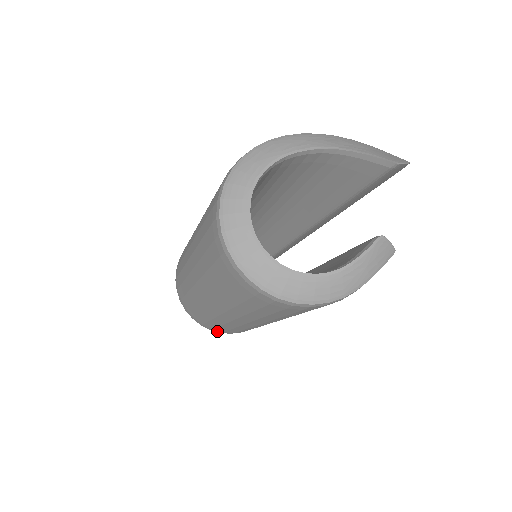
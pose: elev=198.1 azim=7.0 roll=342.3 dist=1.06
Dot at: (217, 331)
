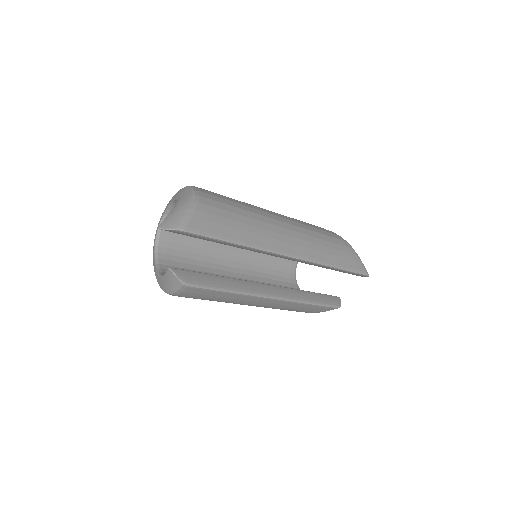
Dot at: occluded
